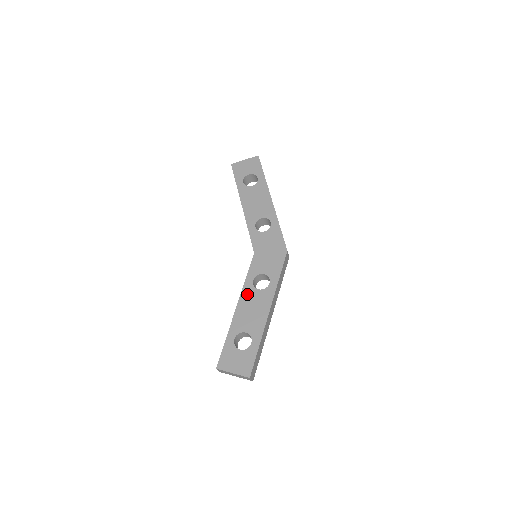
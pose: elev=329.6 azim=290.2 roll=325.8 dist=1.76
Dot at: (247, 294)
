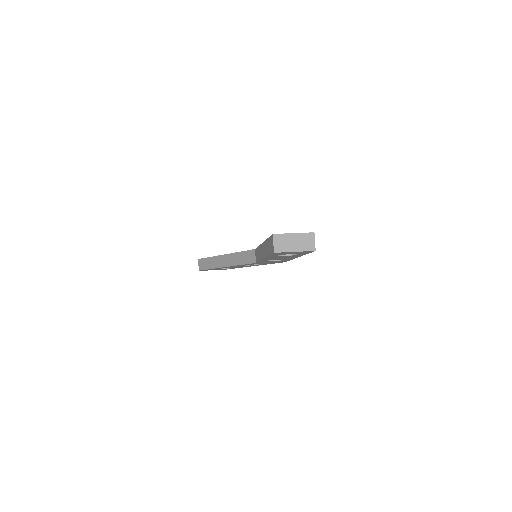
Dot at: occluded
